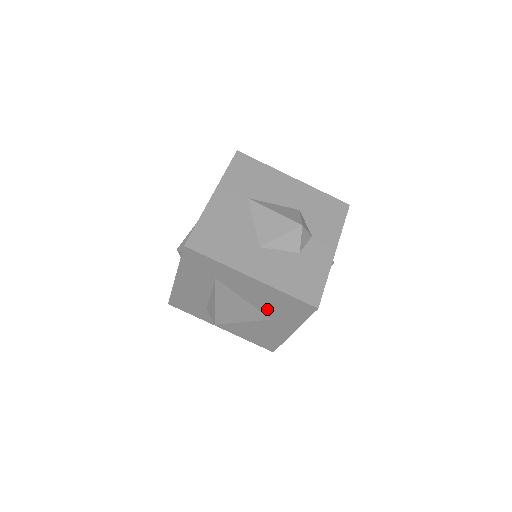
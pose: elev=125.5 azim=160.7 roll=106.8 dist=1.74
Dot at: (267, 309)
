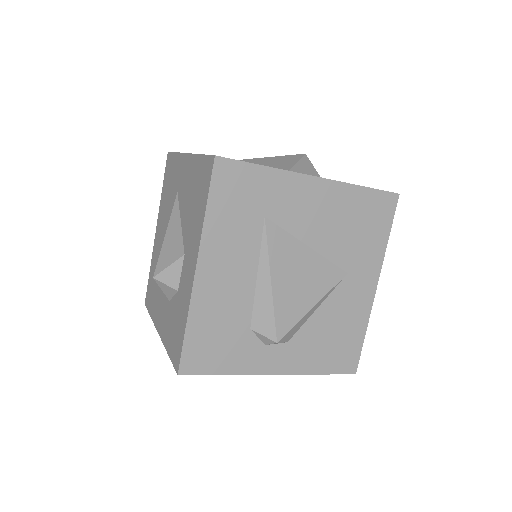
Dot at: (340, 248)
